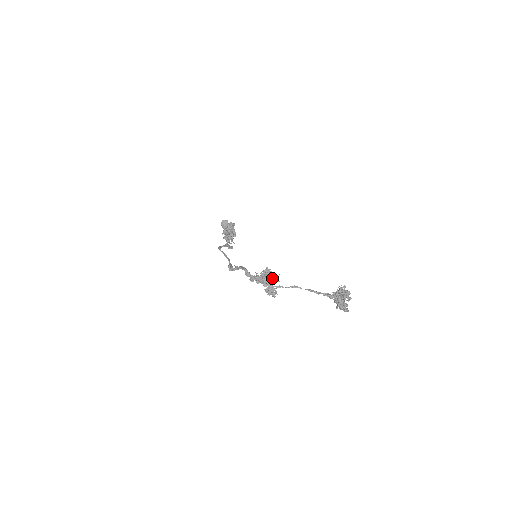
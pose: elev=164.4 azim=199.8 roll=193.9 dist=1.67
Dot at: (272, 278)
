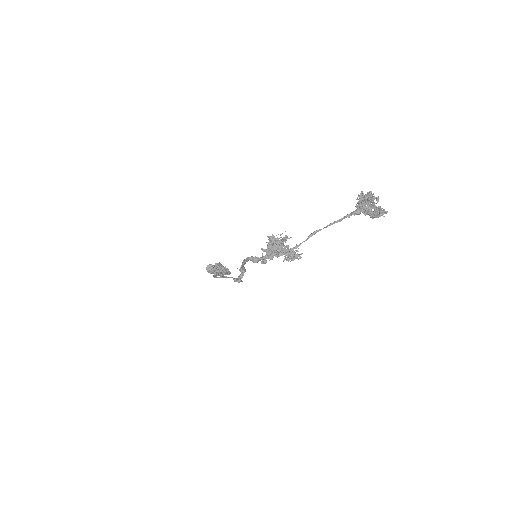
Dot at: (282, 239)
